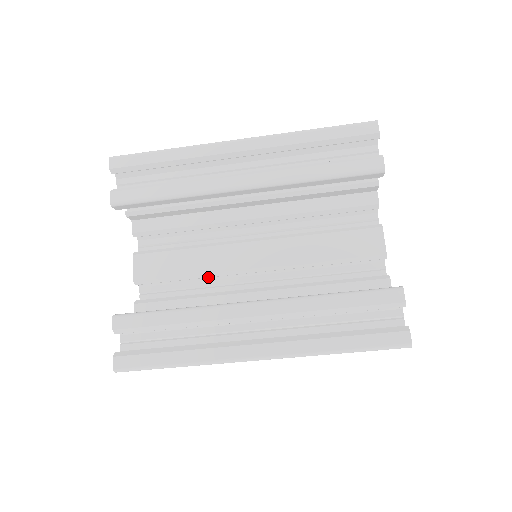
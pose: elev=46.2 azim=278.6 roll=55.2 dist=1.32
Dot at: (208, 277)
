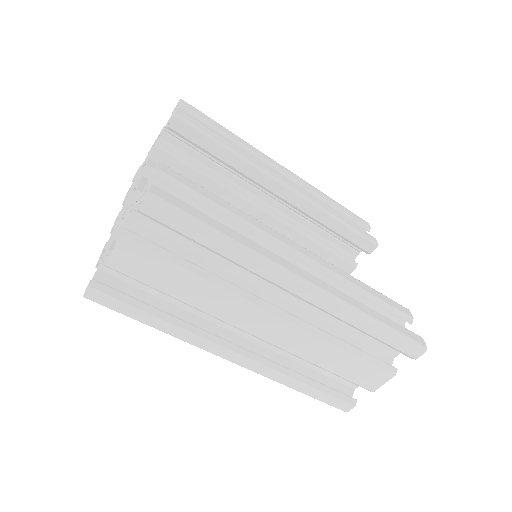
Dot at: occluded
